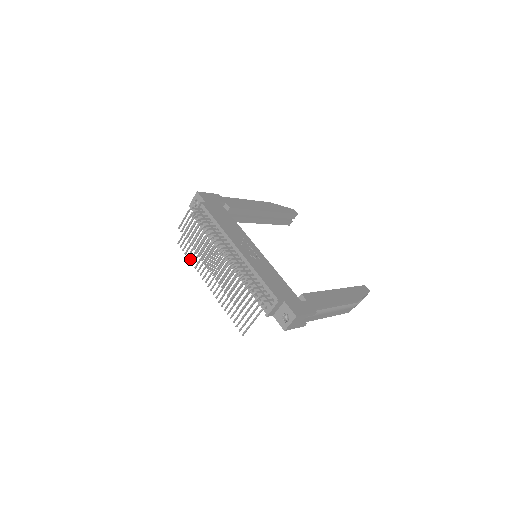
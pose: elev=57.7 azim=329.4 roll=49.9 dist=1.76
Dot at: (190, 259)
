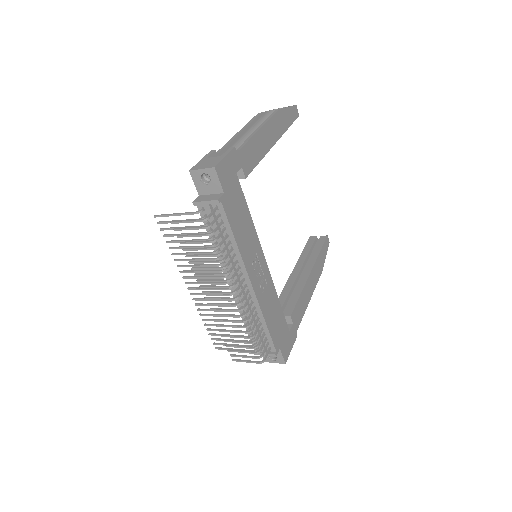
Dot at: (171, 248)
